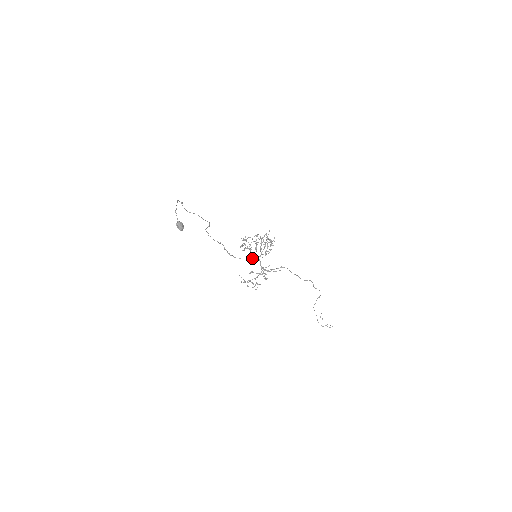
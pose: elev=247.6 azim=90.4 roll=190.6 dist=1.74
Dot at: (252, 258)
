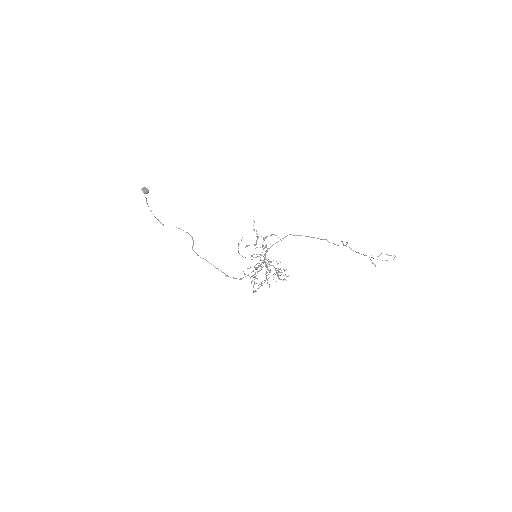
Dot at: (257, 267)
